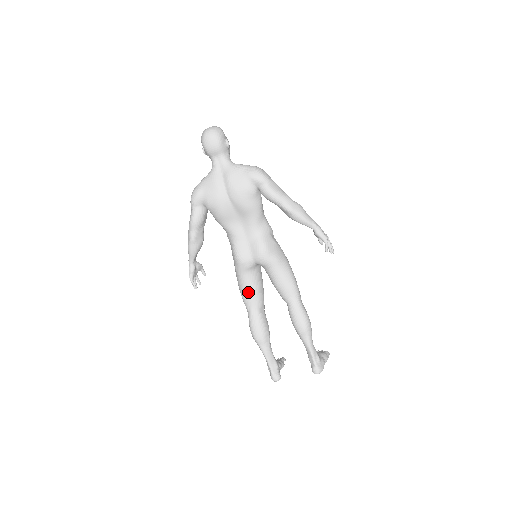
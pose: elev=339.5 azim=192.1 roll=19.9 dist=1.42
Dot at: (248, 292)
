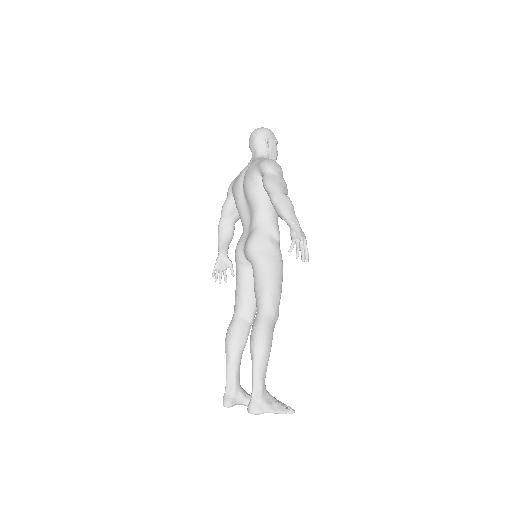
Dot at: (237, 291)
